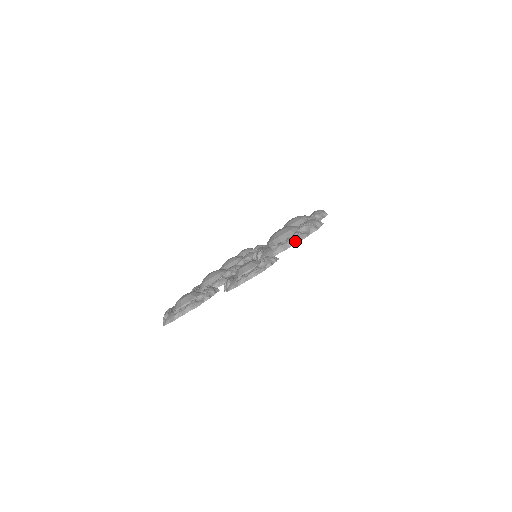
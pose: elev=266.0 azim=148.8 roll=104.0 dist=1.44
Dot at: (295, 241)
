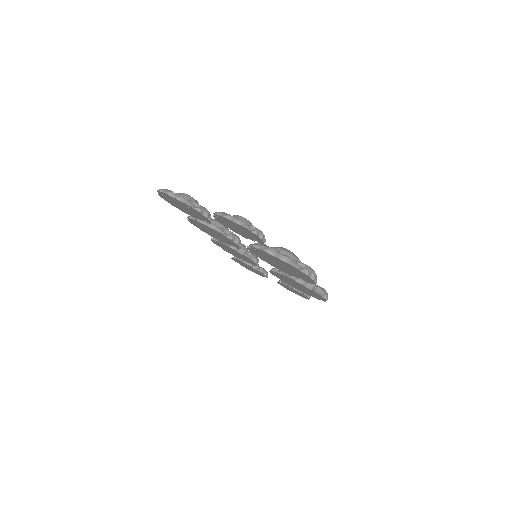
Dot at: (288, 261)
